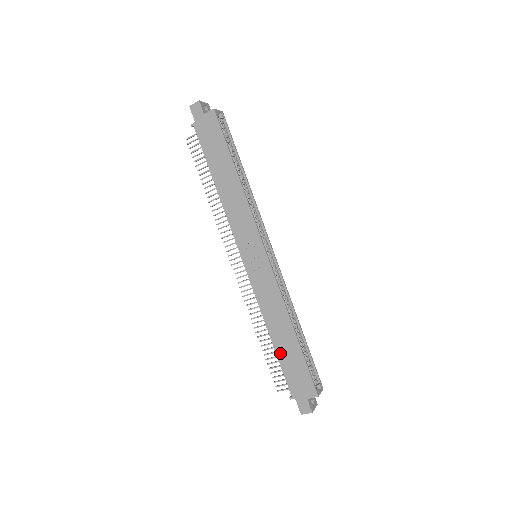
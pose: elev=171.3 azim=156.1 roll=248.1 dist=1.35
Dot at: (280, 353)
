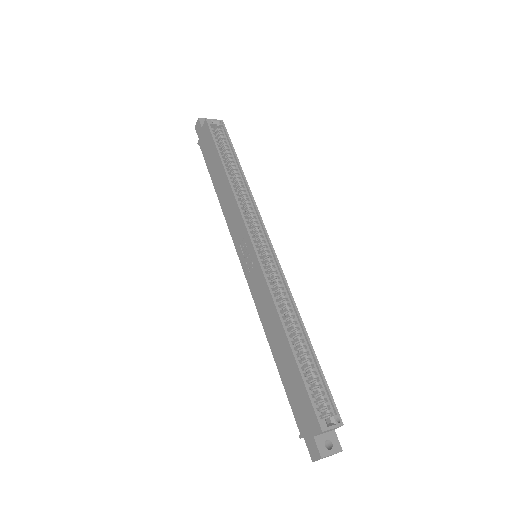
Dot at: (281, 371)
